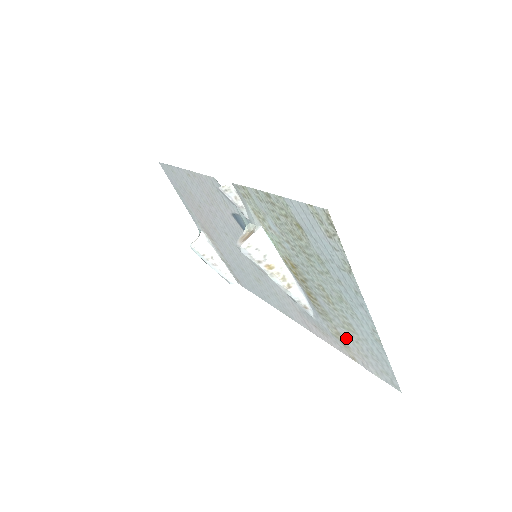
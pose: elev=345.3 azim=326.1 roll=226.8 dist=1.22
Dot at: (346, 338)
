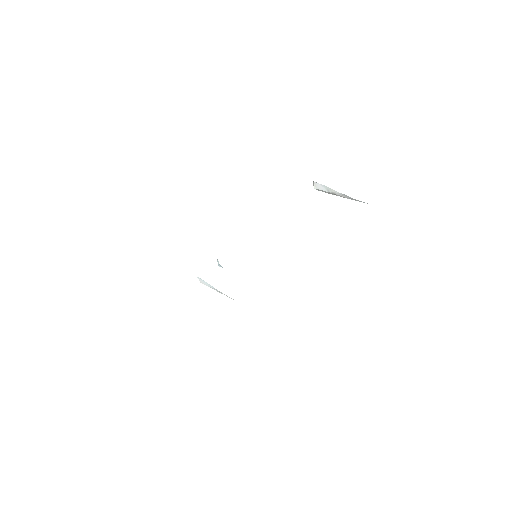
Dot at: occluded
